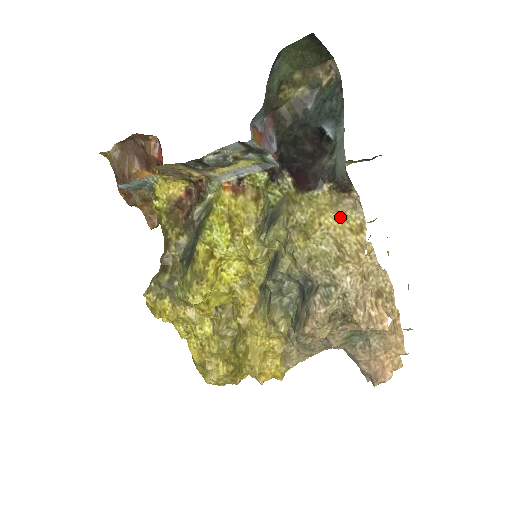
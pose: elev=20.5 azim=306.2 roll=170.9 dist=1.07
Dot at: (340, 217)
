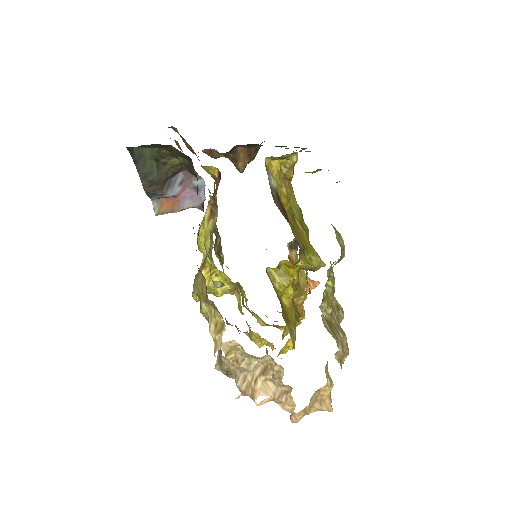
Dot at: (211, 309)
